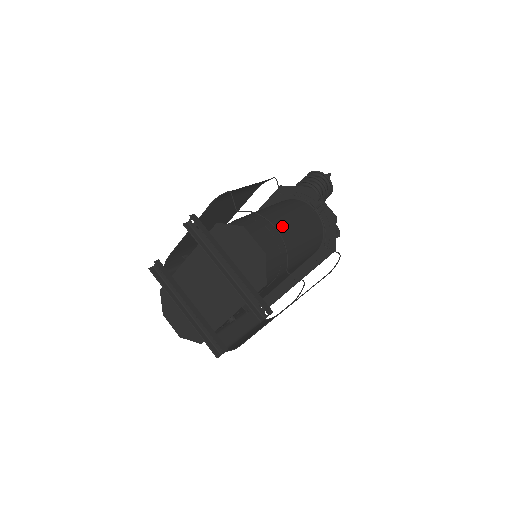
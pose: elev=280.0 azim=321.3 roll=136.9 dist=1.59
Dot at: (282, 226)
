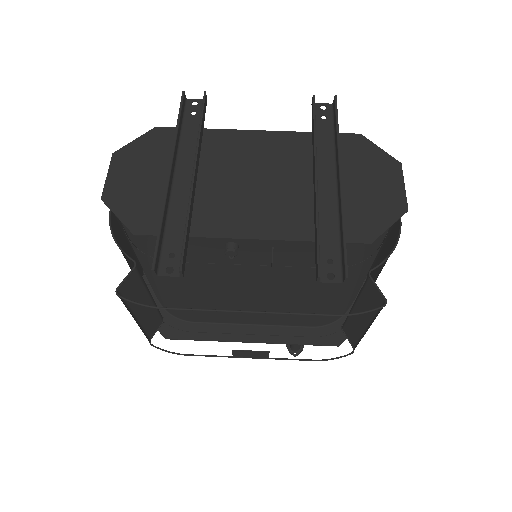
Dot at: occluded
